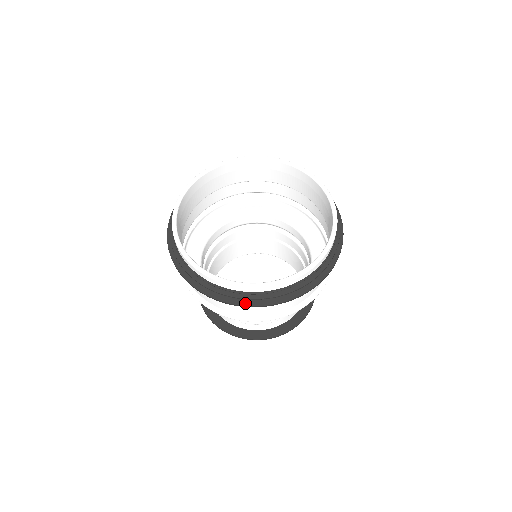
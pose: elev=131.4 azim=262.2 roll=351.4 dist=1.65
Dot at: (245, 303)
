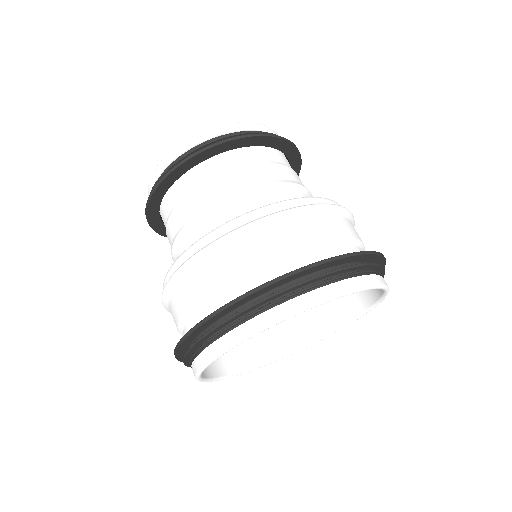
Dot at: occluded
